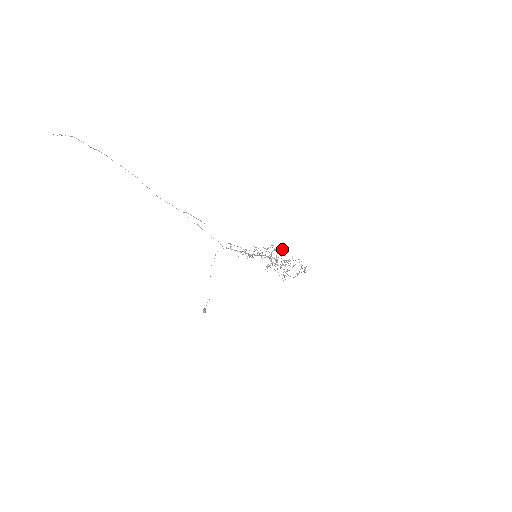
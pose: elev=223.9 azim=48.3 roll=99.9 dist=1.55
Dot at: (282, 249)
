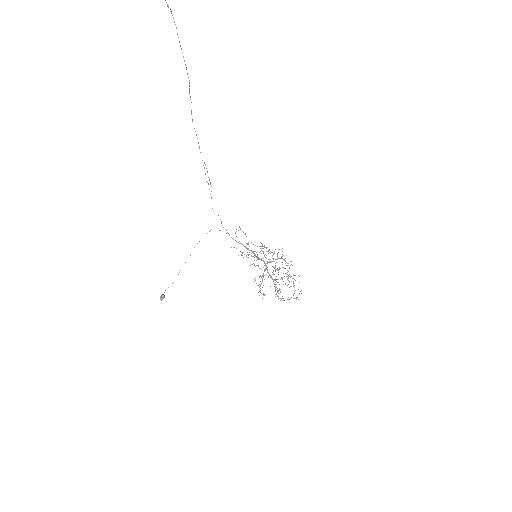
Dot at: (291, 261)
